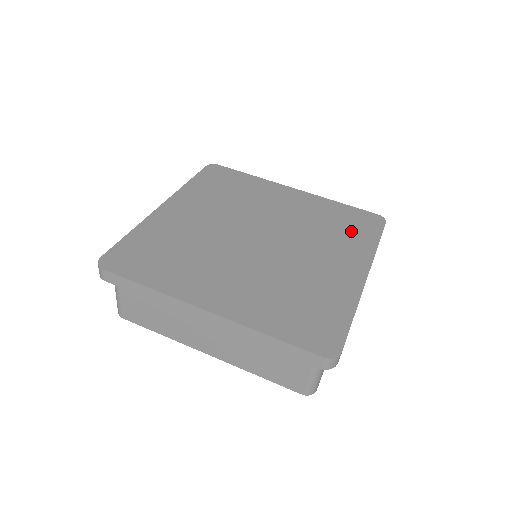
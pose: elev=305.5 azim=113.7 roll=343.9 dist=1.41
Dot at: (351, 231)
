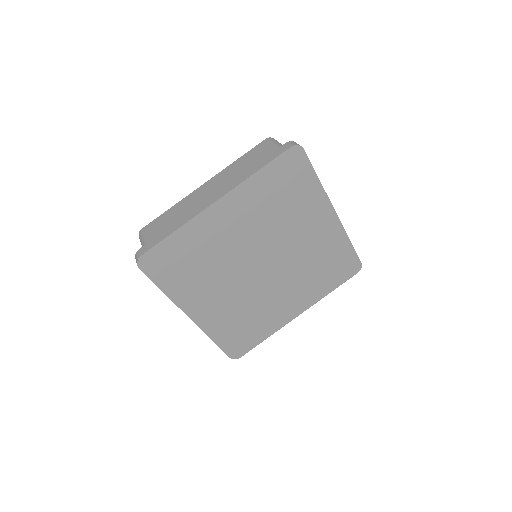
Dot at: (295, 191)
